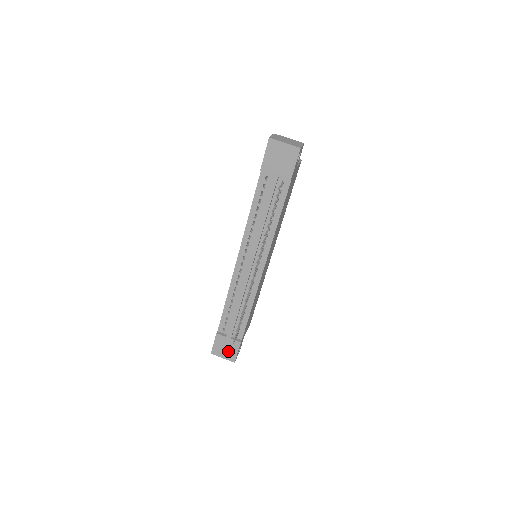
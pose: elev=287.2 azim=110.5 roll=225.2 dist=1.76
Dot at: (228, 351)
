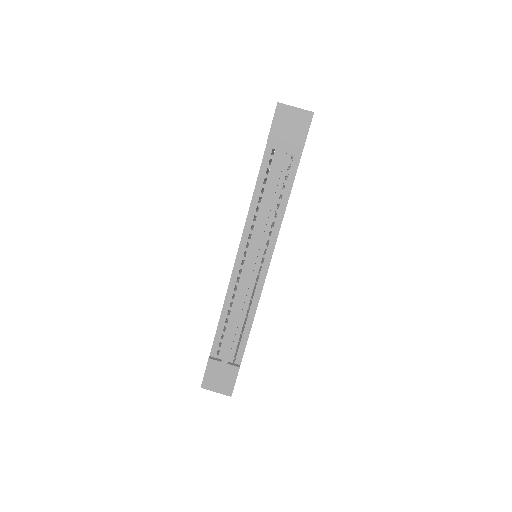
Dot at: (223, 381)
